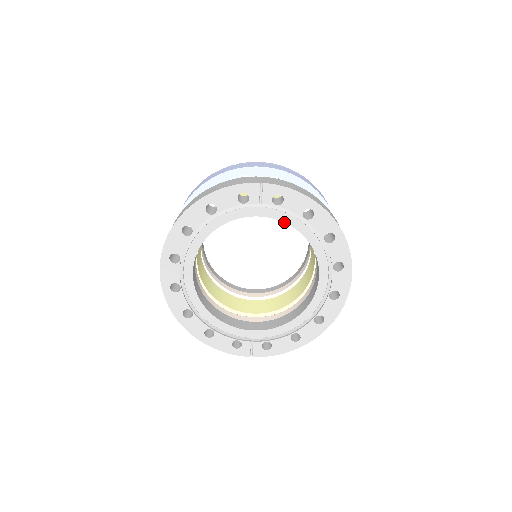
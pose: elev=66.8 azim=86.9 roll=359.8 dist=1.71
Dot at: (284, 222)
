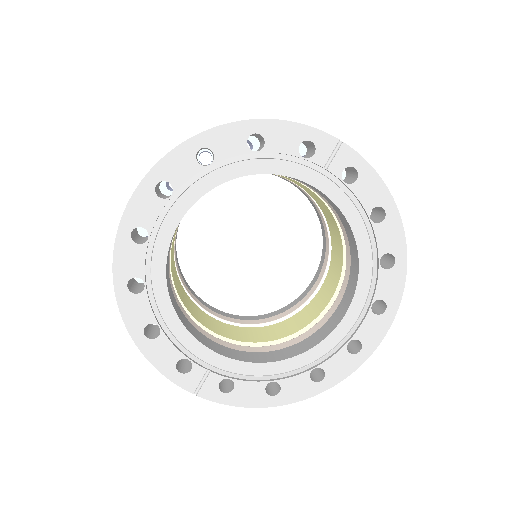
Dot at: (341, 211)
